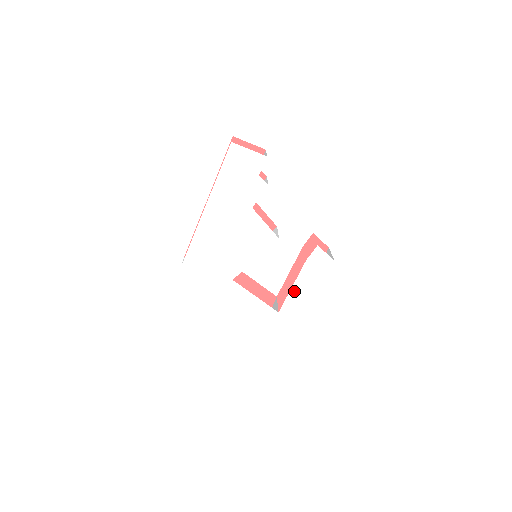
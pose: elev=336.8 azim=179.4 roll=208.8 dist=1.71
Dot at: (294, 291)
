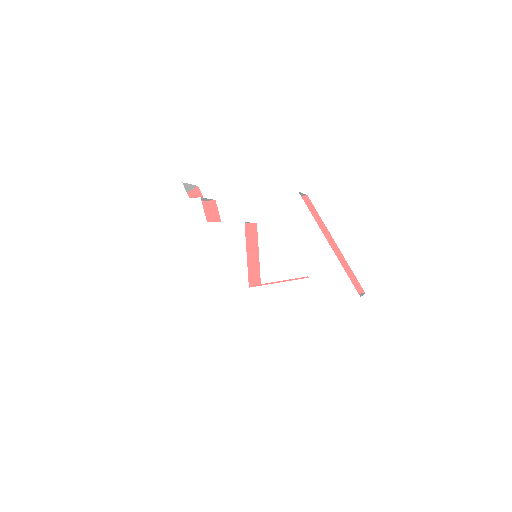
Dot at: (299, 248)
